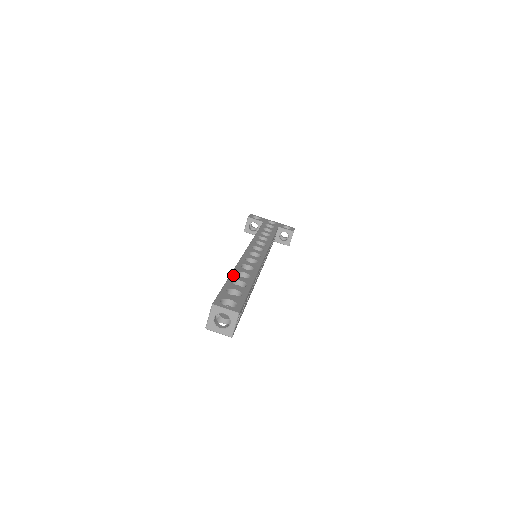
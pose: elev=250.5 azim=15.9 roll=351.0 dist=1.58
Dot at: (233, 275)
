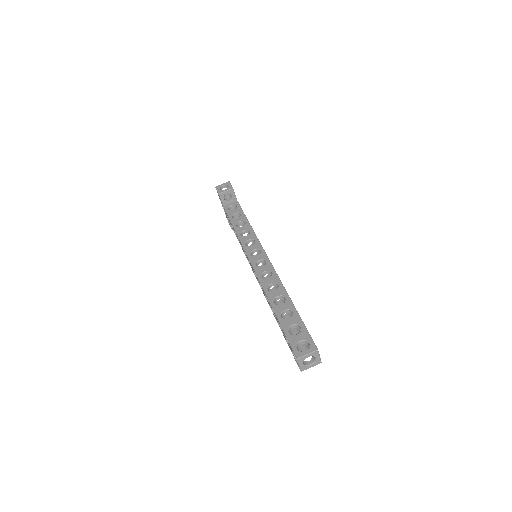
Dot at: occluded
